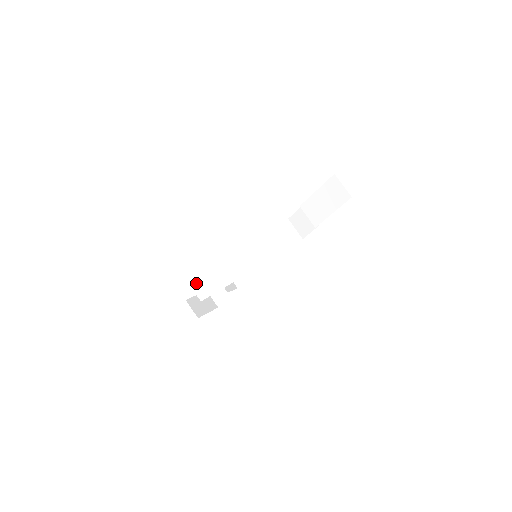
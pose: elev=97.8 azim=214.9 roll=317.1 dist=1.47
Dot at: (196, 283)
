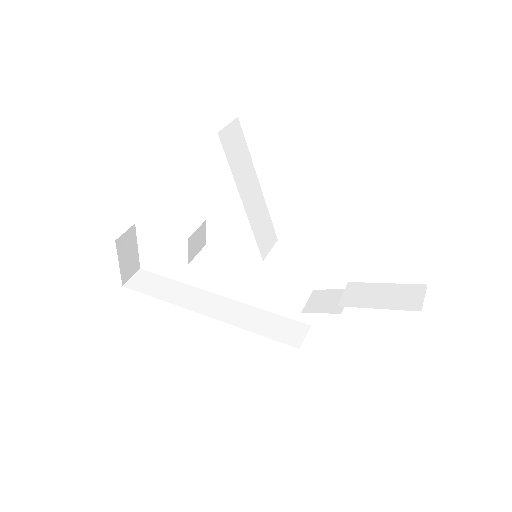
Dot at: (234, 133)
